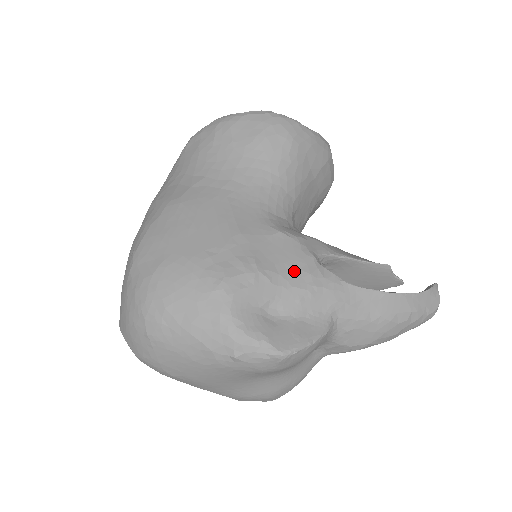
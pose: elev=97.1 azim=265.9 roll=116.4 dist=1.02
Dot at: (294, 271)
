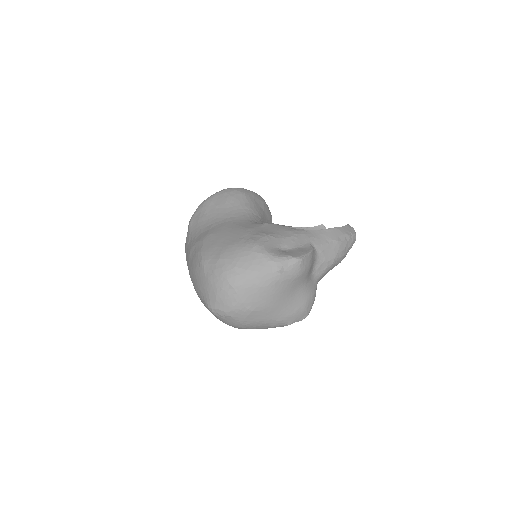
Dot at: (283, 232)
